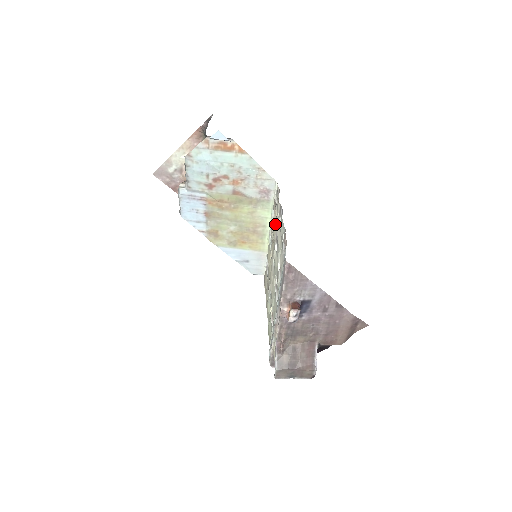
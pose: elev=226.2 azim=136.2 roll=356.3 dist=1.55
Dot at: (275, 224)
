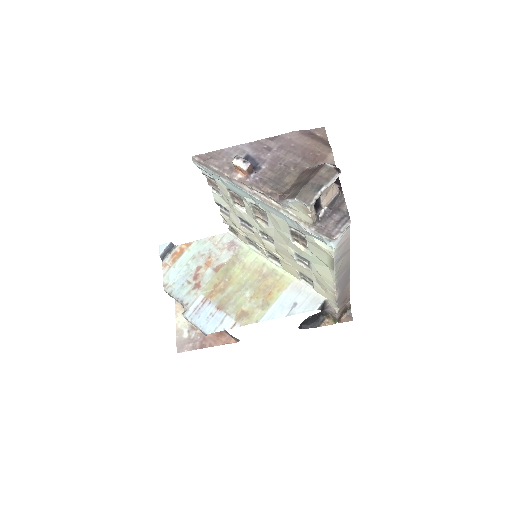
Dot at: (237, 226)
